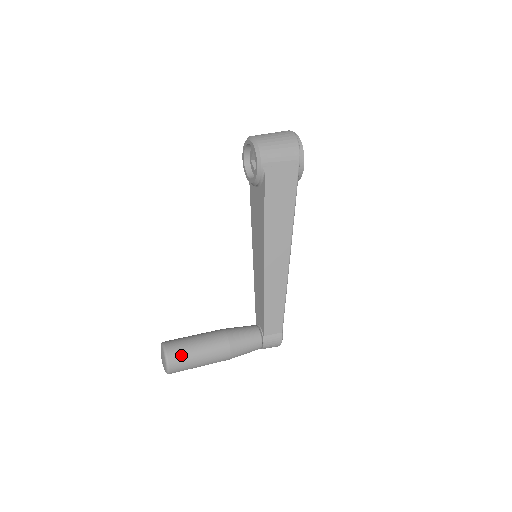
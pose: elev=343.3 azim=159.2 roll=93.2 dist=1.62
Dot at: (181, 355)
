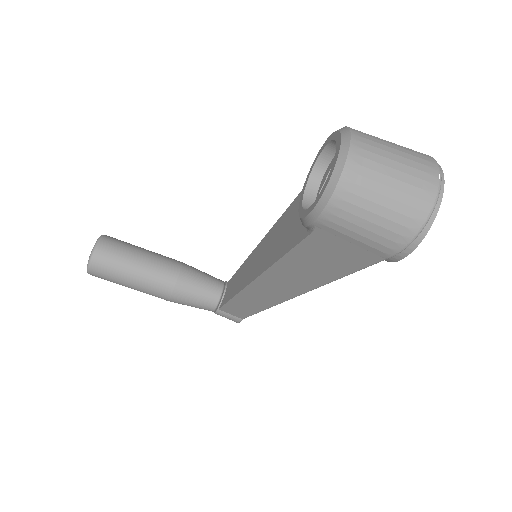
Dot at: (107, 273)
